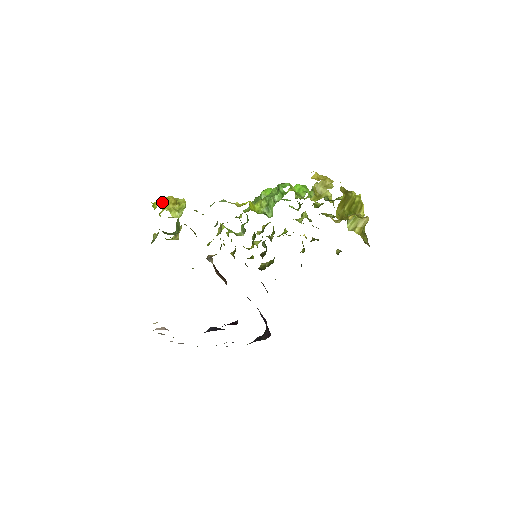
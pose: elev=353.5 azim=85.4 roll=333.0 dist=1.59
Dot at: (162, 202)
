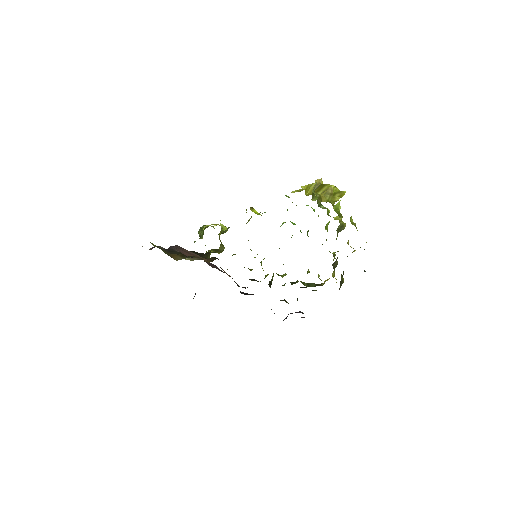
Dot at: occluded
